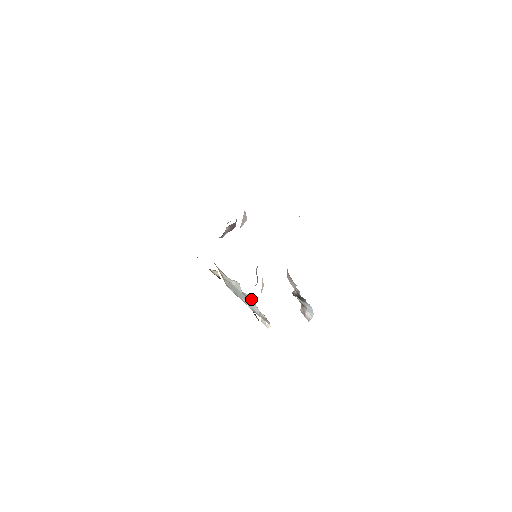
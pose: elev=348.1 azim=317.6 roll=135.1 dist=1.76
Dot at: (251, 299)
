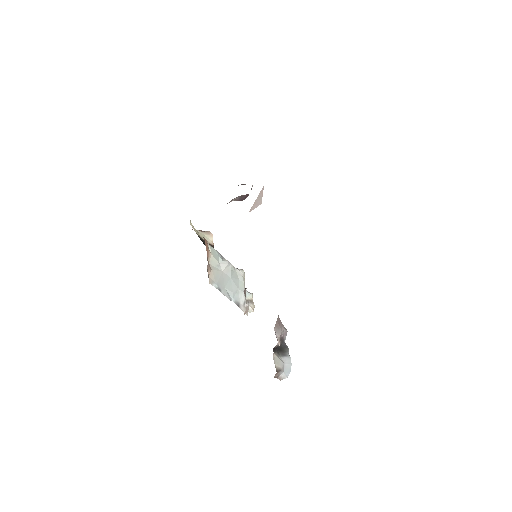
Dot at: (241, 279)
